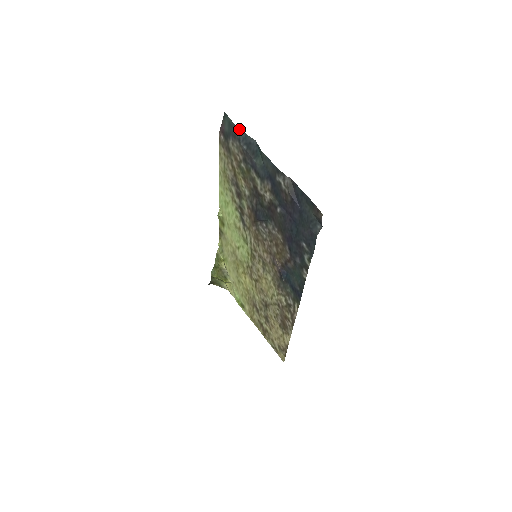
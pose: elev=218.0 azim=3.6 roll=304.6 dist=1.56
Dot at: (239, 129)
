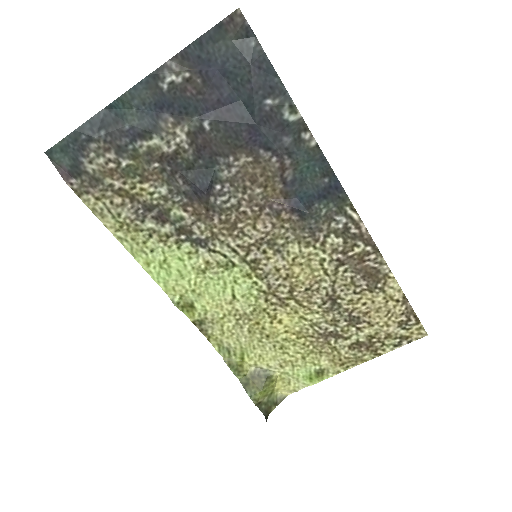
Dot at: (76, 129)
